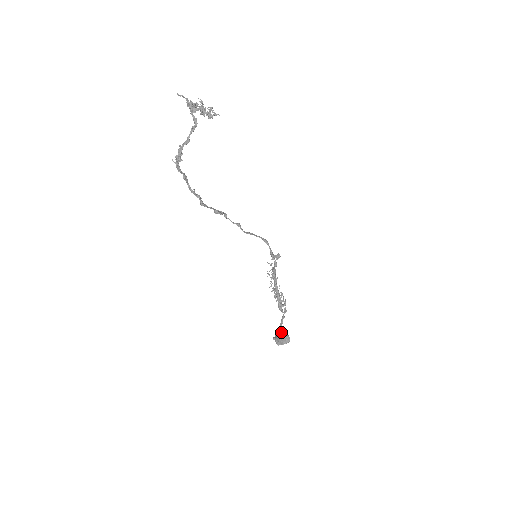
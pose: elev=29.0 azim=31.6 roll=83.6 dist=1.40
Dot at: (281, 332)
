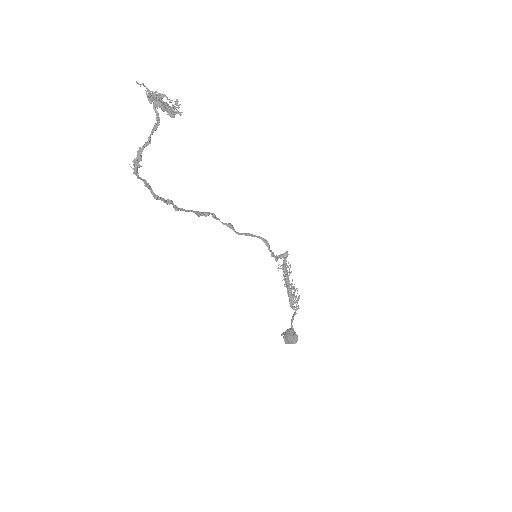
Dot at: (291, 329)
